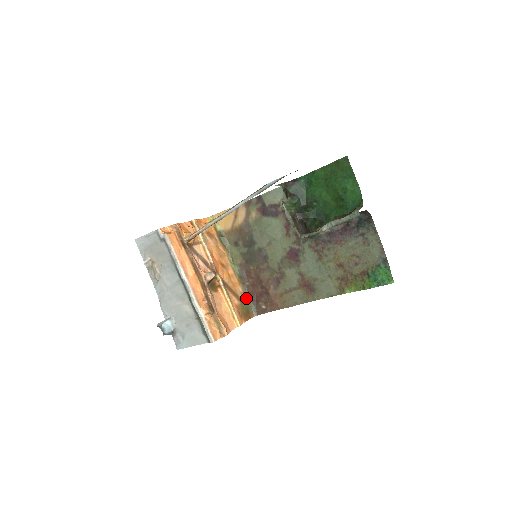
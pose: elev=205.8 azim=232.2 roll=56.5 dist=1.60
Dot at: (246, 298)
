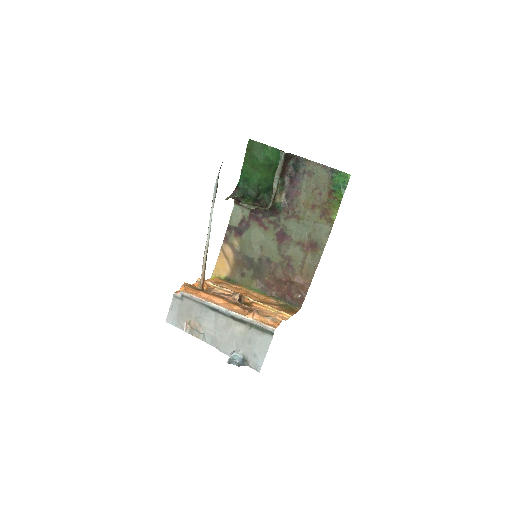
Dot at: (282, 303)
